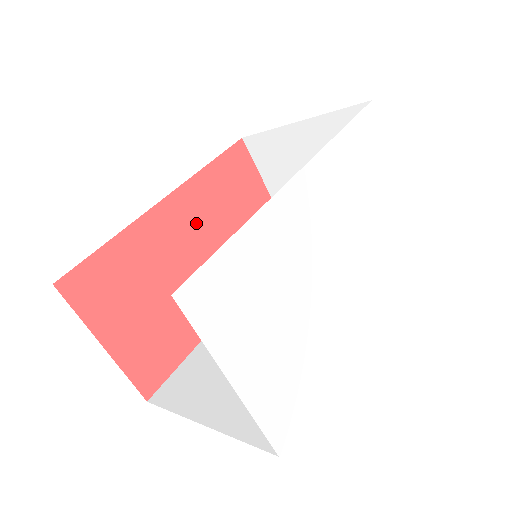
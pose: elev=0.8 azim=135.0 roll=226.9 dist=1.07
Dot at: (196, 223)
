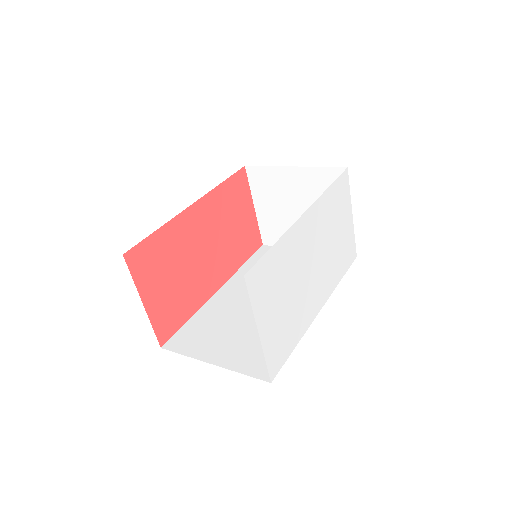
Dot at: (209, 224)
